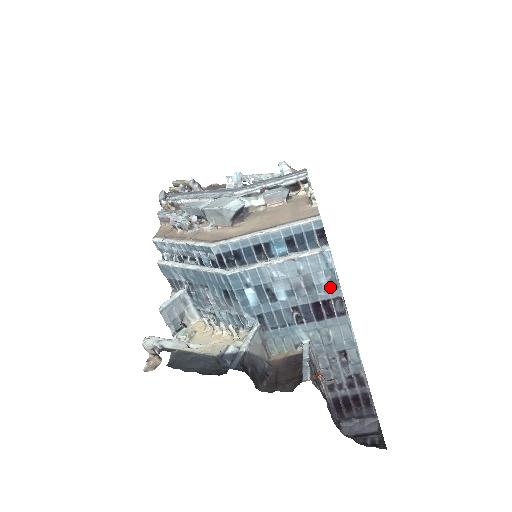
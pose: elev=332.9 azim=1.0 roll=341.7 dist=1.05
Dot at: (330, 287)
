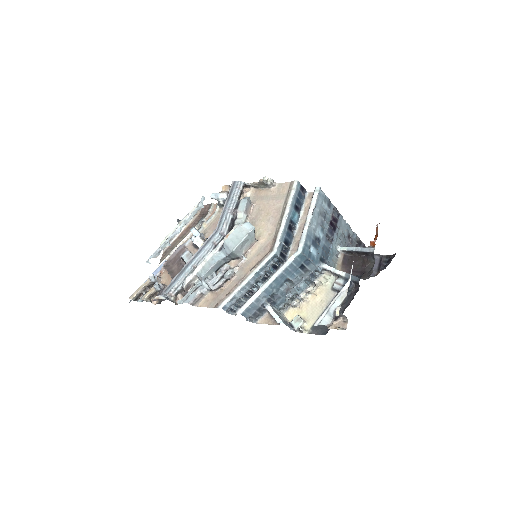
Dot at: (329, 207)
